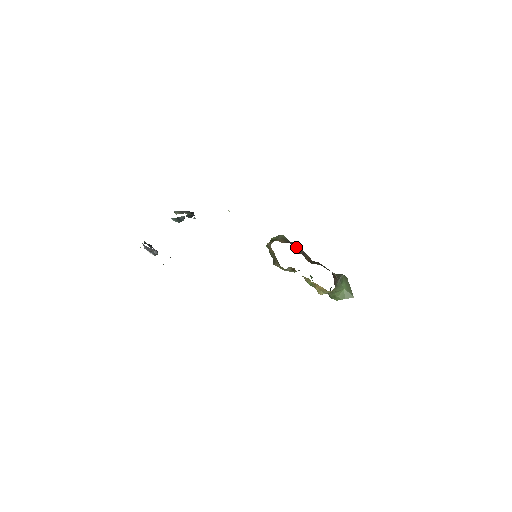
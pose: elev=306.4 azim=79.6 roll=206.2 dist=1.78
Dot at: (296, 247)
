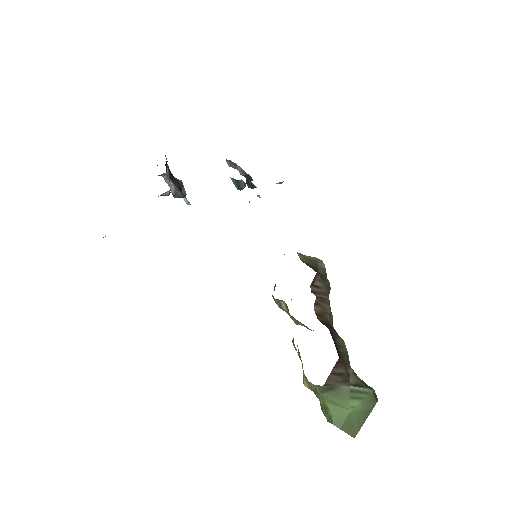
Dot at: (321, 284)
